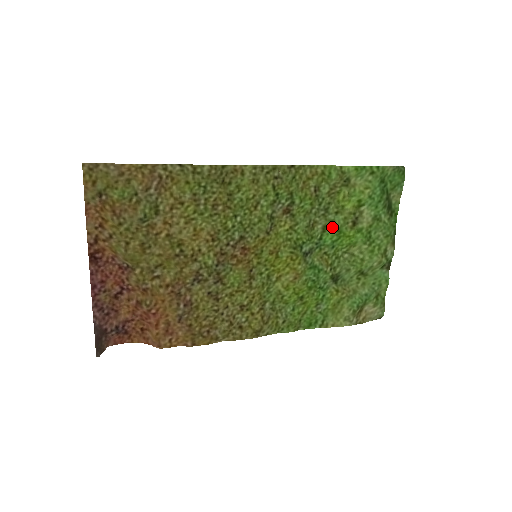
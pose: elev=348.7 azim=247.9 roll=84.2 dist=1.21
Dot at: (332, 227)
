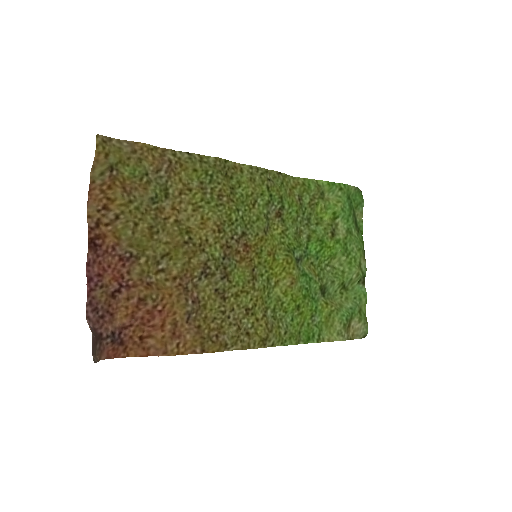
Dot at: (315, 236)
